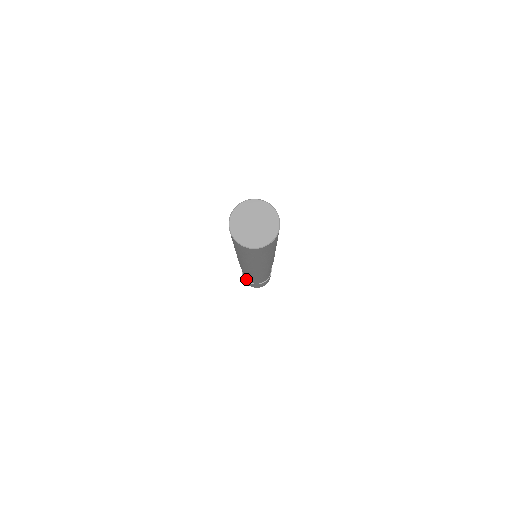
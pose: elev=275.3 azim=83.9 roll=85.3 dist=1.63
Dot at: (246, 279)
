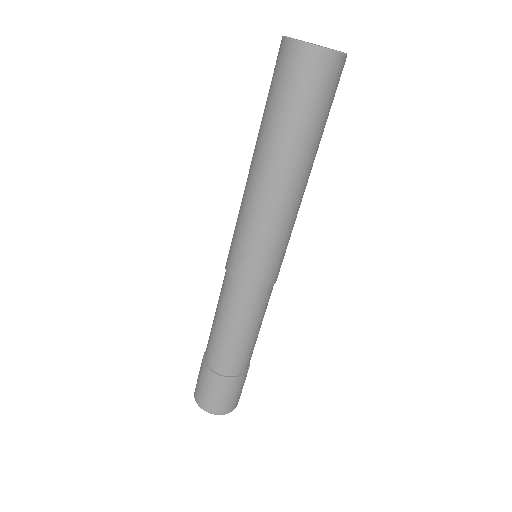
Dot at: occluded
